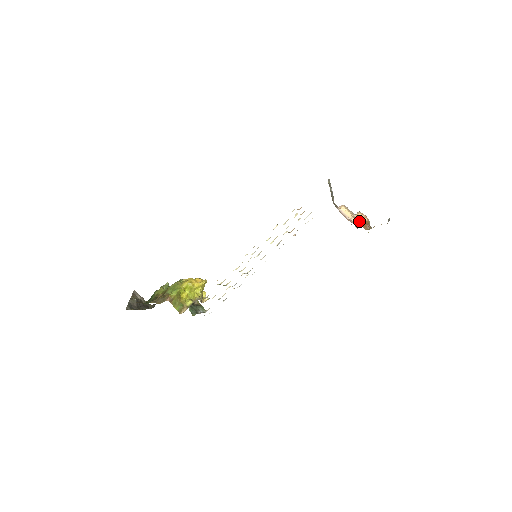
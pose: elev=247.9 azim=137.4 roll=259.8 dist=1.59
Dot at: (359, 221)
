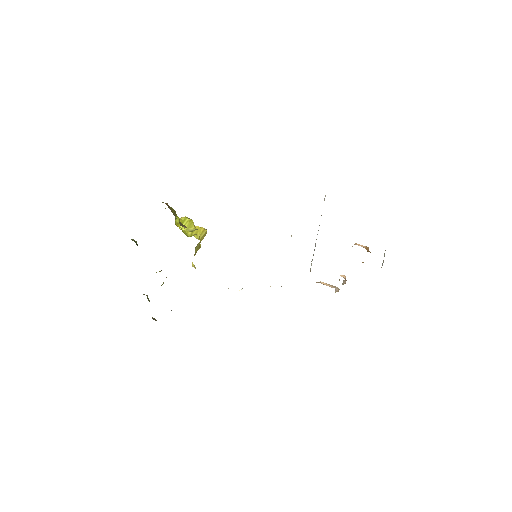
Dot at: occluded
